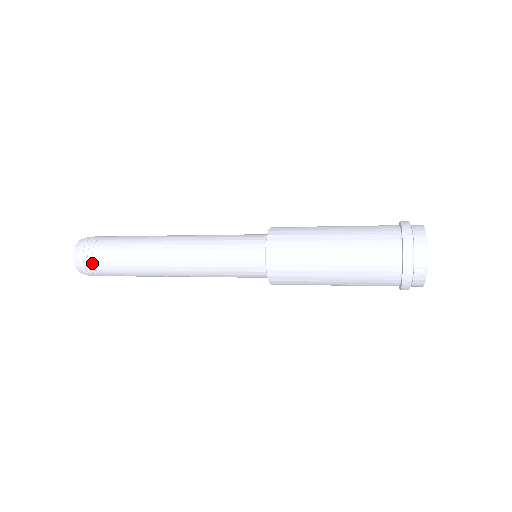
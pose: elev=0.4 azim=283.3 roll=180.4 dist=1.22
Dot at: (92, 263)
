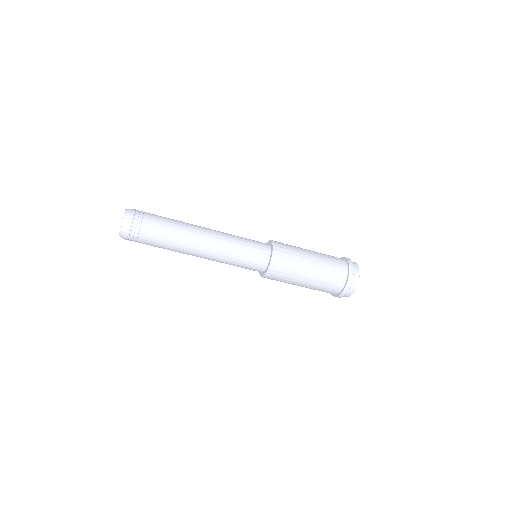
Dot at: (140, 224)
